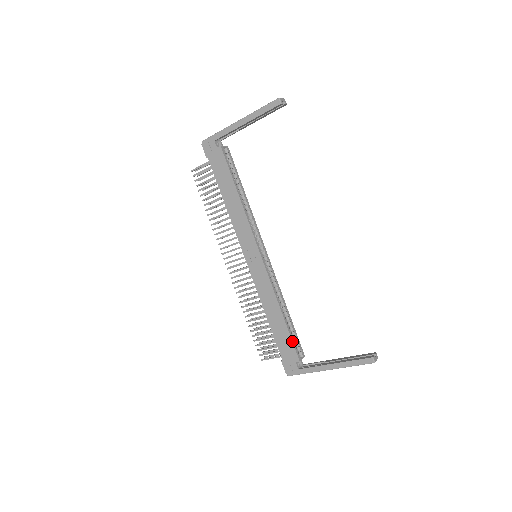
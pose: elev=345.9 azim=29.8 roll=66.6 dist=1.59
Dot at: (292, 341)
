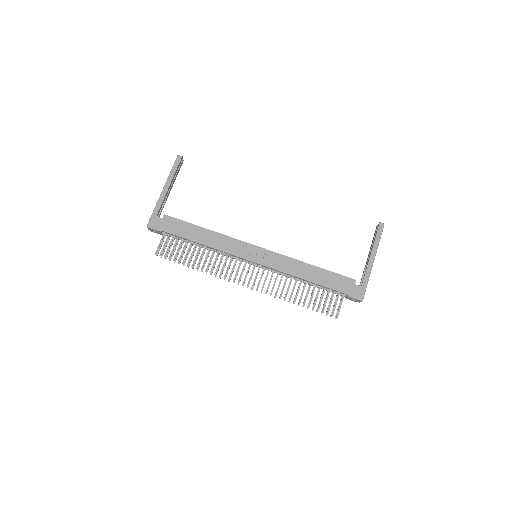
Dot at: (337, 274)
